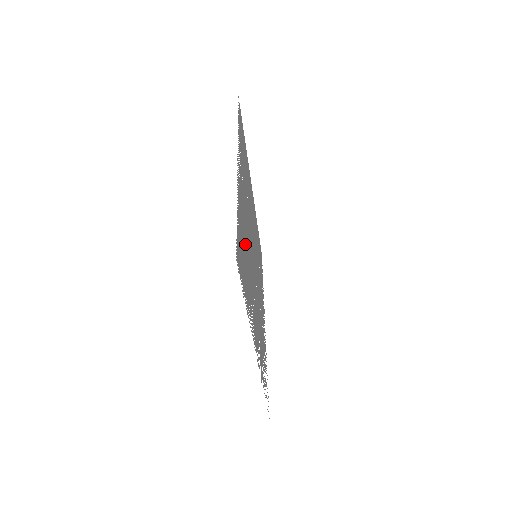
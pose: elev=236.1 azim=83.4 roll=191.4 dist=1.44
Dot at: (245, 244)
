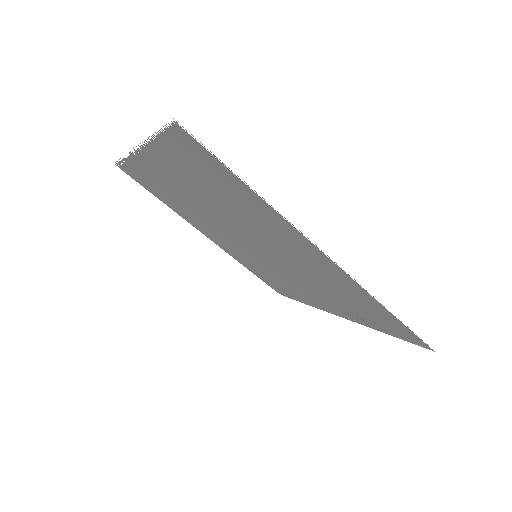
Dot at: (206, 188)
